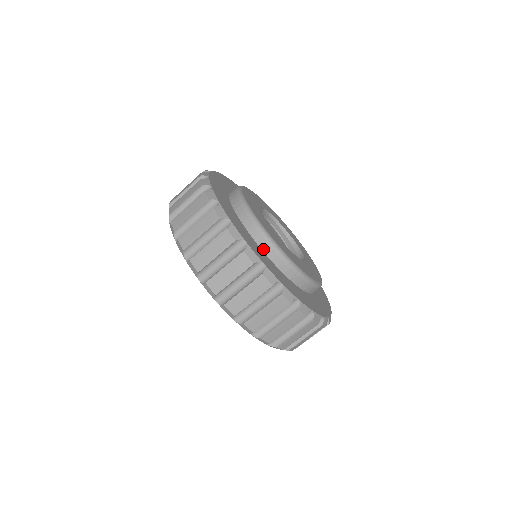
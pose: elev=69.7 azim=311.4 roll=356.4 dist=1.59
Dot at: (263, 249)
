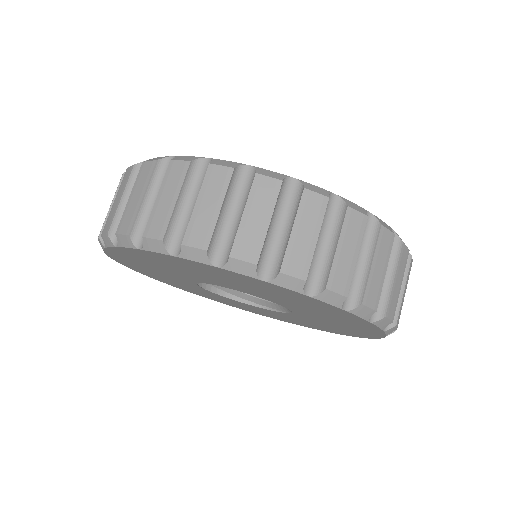
Dot at: occluded
